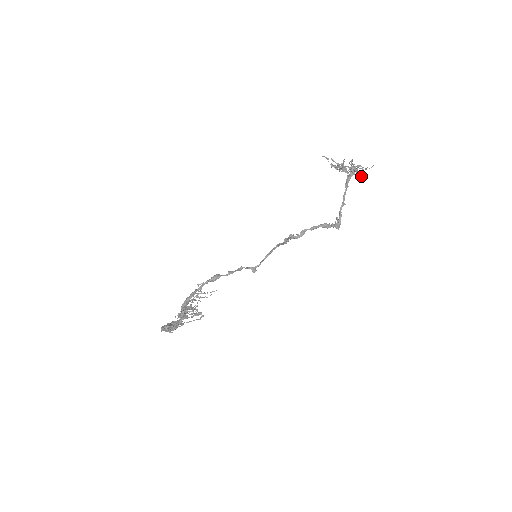
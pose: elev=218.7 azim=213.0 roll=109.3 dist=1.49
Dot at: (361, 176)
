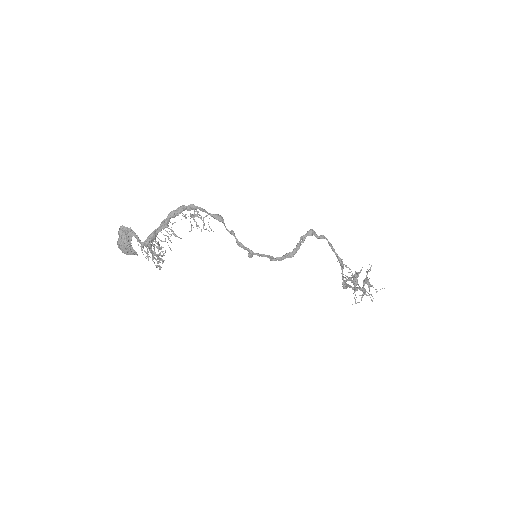
Dot at: occluded
